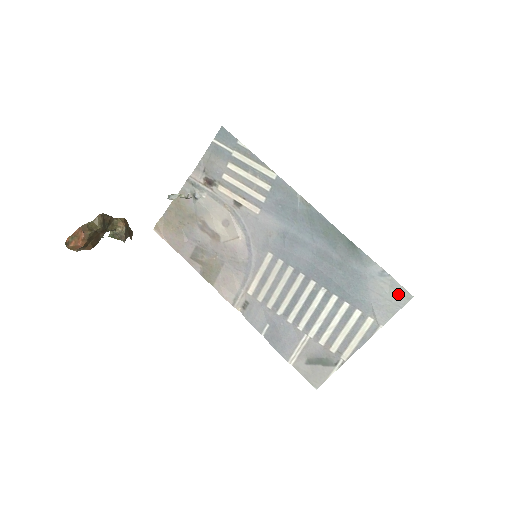
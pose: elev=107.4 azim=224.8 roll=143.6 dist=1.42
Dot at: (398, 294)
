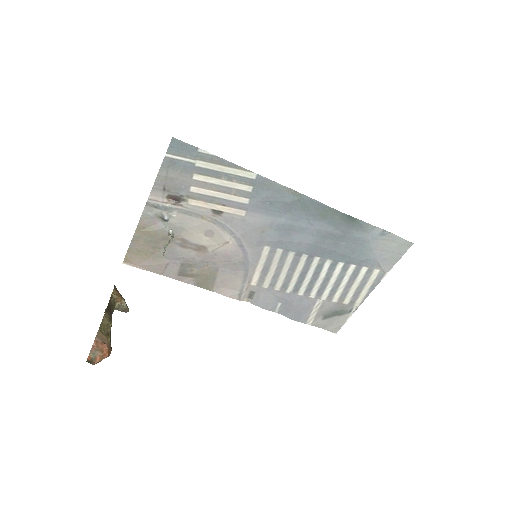
Dot at: (399, 245)
